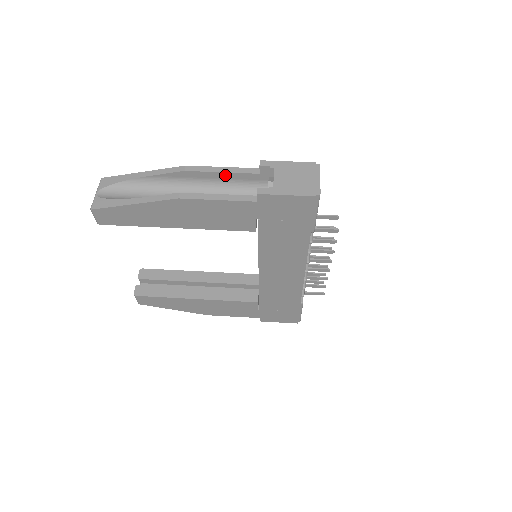
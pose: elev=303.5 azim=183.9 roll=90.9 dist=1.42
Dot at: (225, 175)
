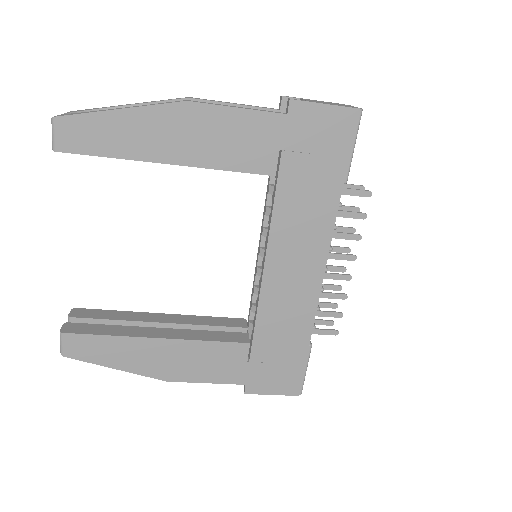
Dot at: occluded
